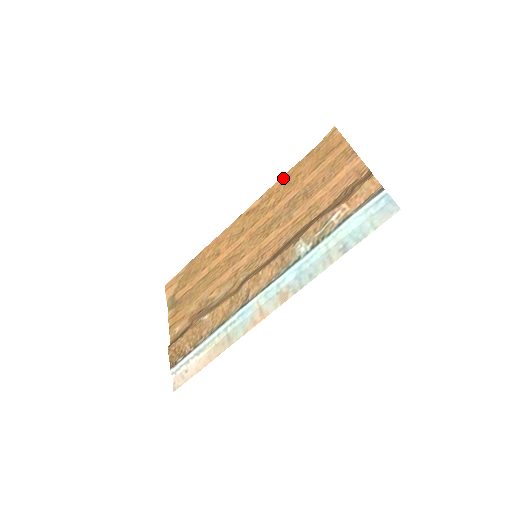
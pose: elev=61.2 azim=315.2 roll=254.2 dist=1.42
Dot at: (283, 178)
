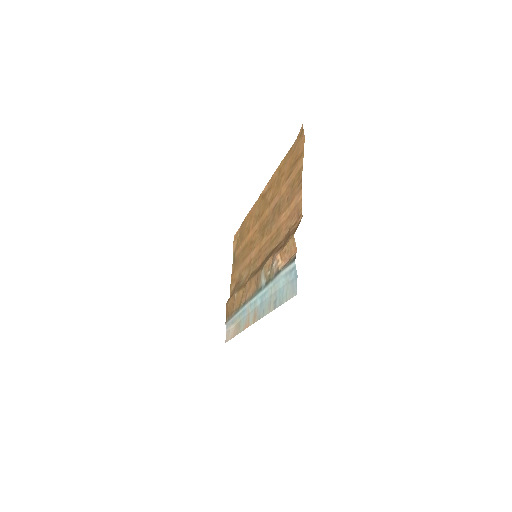
Dot at: (277, 170)
